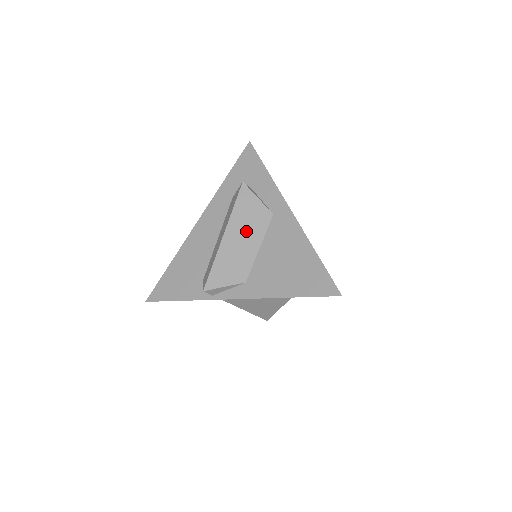
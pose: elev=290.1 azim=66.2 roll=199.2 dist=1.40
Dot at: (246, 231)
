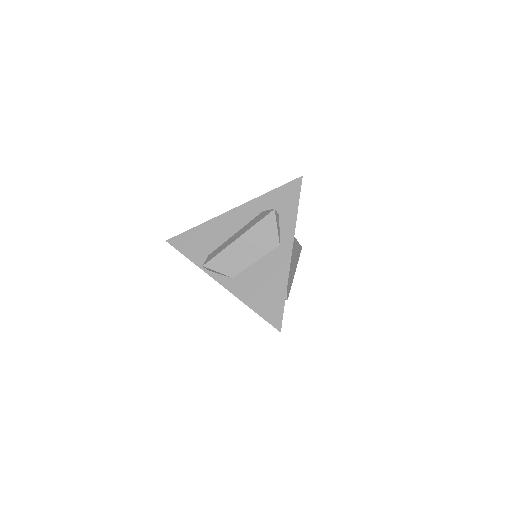
Dot at: (255, 245)
